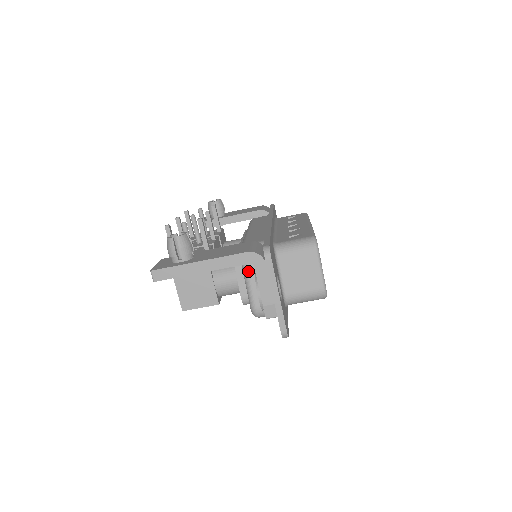
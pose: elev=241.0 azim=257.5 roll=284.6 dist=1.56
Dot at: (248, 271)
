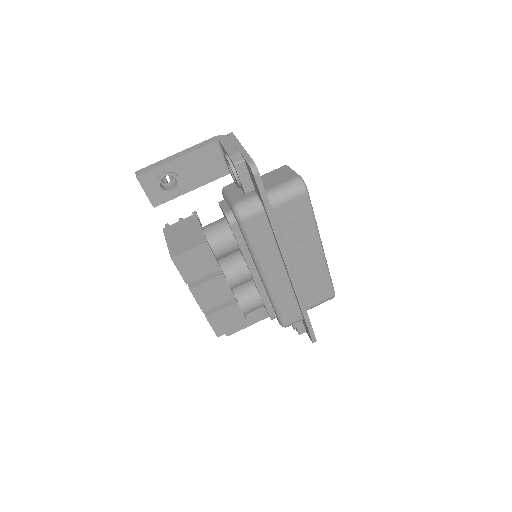
Dot at: (228, 191)
